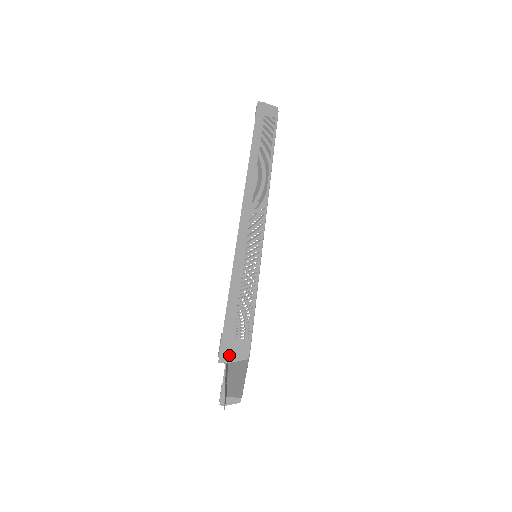
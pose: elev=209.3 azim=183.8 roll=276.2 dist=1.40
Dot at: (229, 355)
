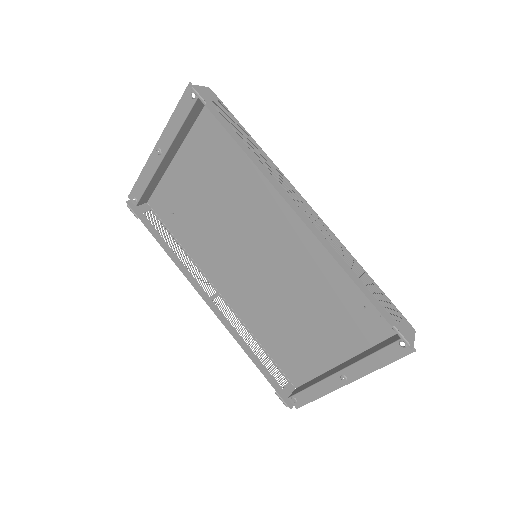
Dot at: (409, 339)
